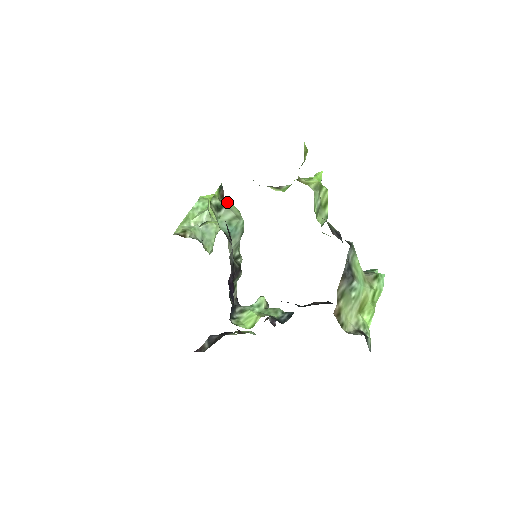
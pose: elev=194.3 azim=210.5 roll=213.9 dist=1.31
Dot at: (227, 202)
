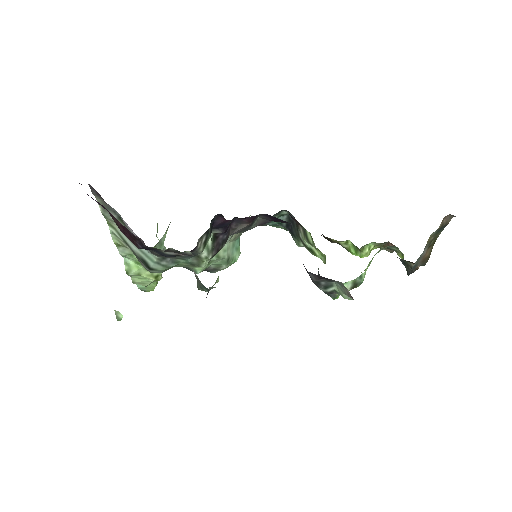
Dot at: occluded
